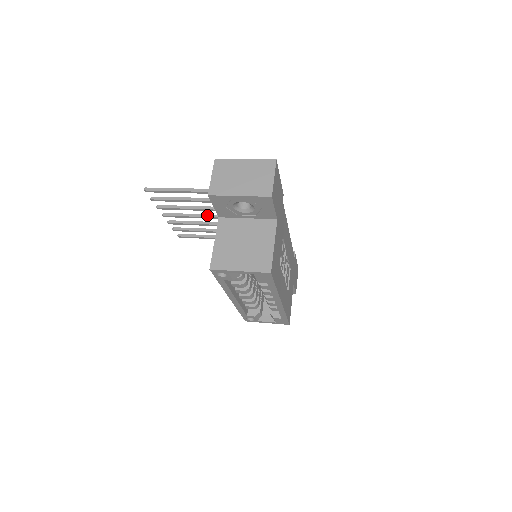
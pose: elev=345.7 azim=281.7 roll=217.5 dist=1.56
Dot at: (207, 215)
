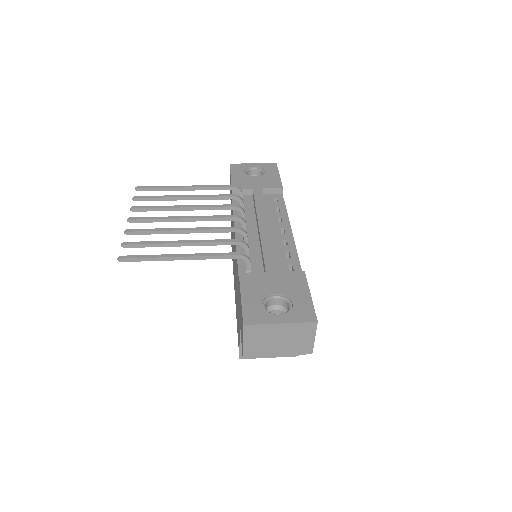
Dot at: (189, 220)
